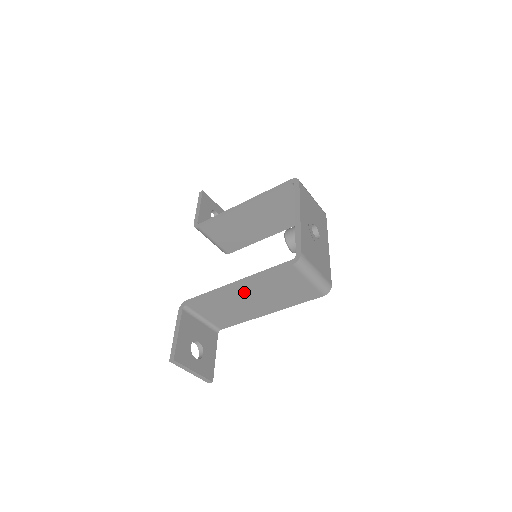
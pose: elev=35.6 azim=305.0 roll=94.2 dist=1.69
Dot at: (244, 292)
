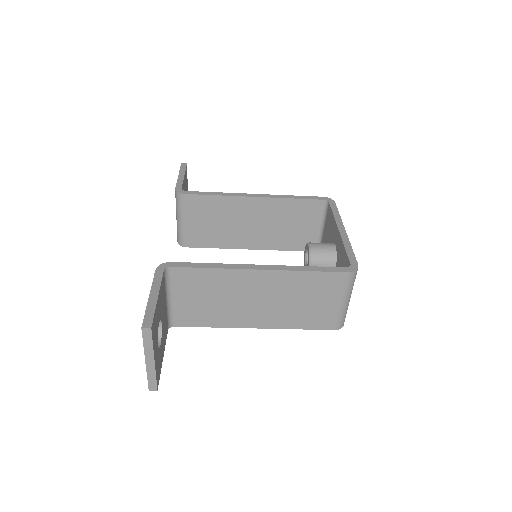
Dot at: (261, 283)
